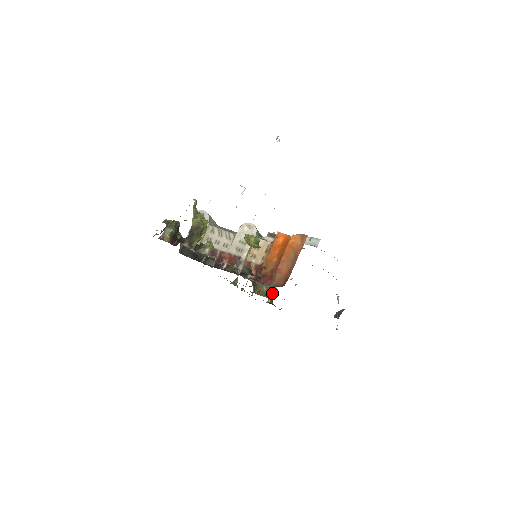
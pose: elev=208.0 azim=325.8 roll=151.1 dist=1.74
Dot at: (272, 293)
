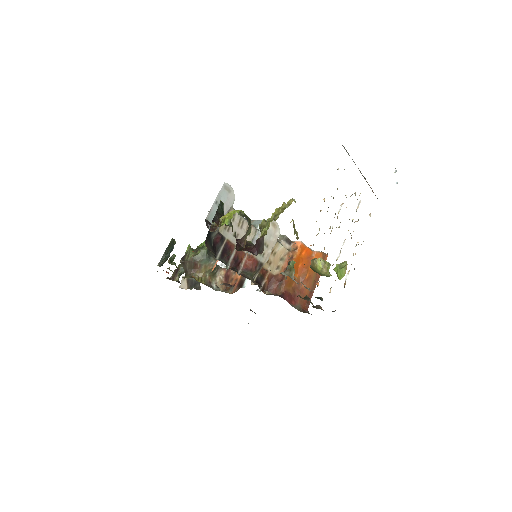
Dot at: (217, 284)
